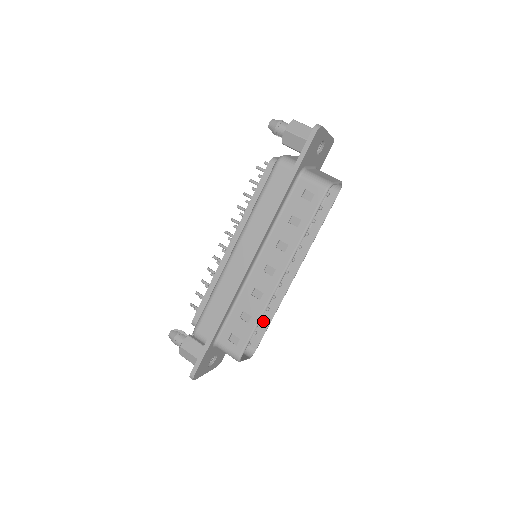
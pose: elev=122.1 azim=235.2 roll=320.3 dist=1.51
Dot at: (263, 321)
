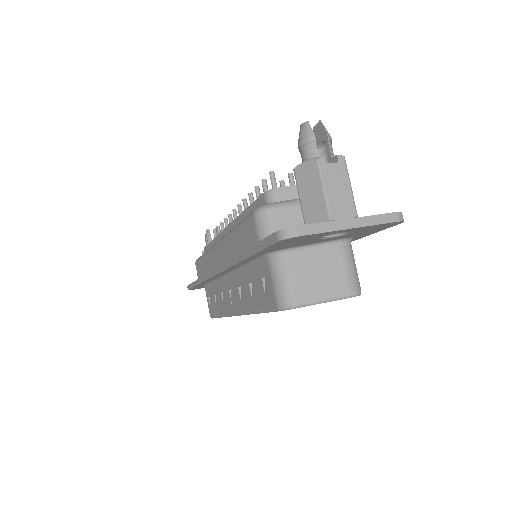
Dot at: occluded
